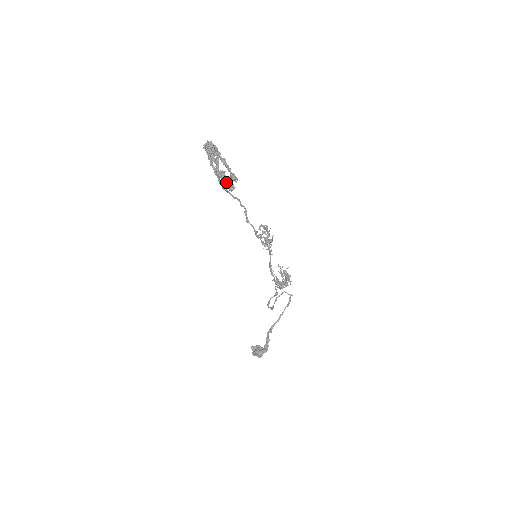
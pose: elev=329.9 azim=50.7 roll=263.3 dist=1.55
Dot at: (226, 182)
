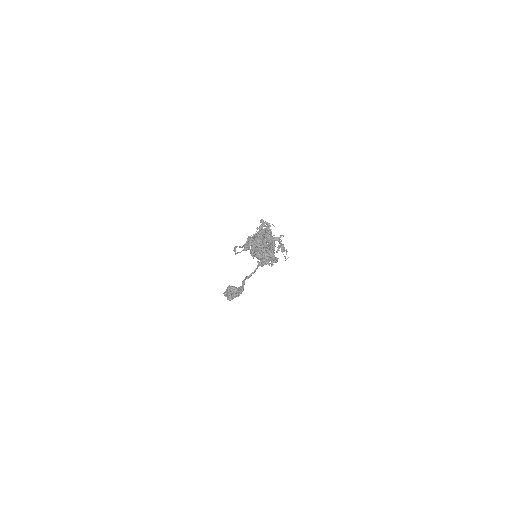
Dot at: occluded
